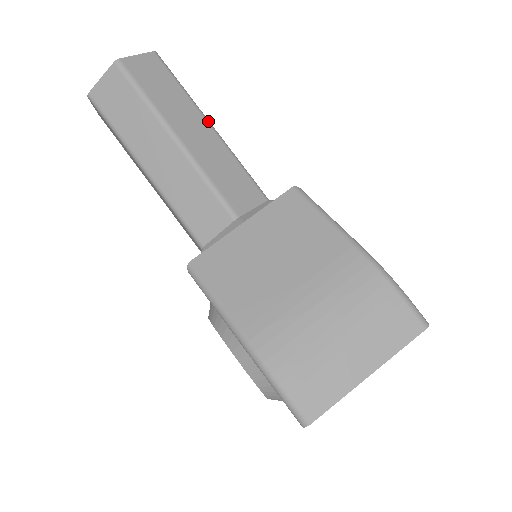
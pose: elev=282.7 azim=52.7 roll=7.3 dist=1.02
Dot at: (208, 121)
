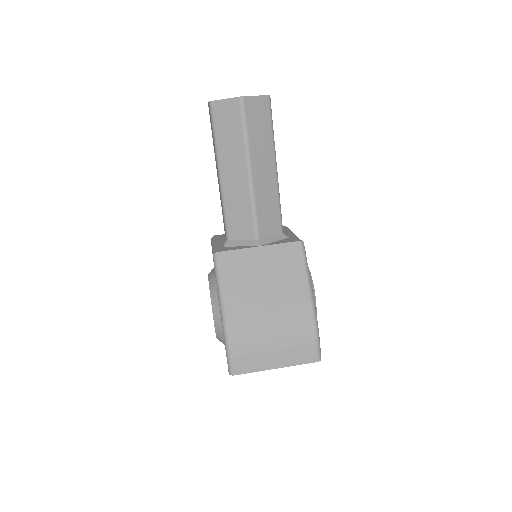
Dot at: (276, 163)
